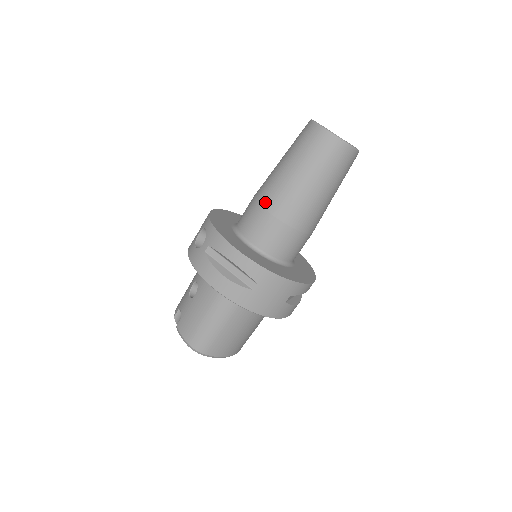
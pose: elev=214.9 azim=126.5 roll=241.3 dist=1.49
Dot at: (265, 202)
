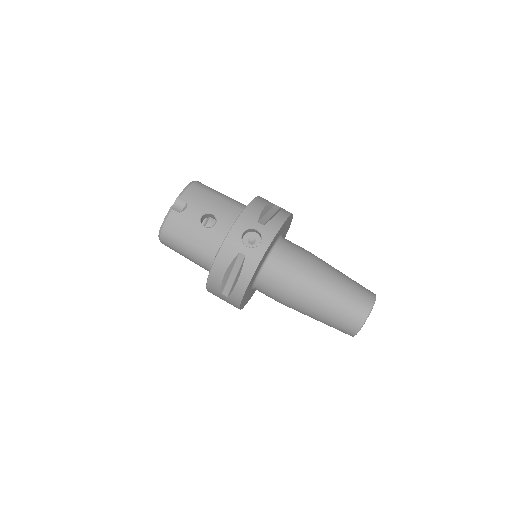
Dot at: (296, 284)
